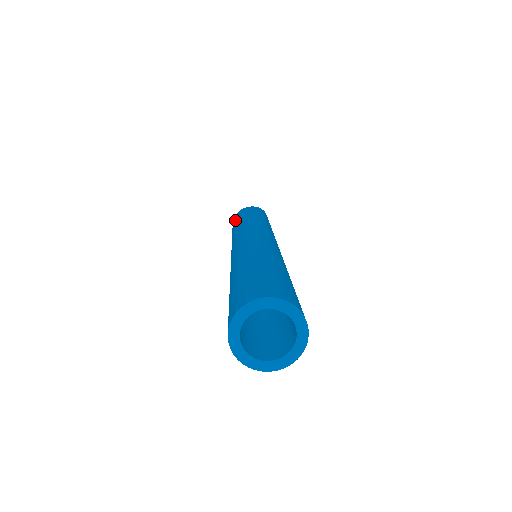
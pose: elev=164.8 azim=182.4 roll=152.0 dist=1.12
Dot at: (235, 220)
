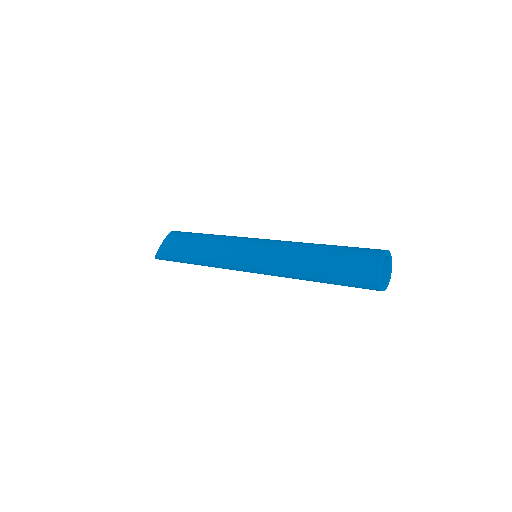
Dot at: (182, 244)
